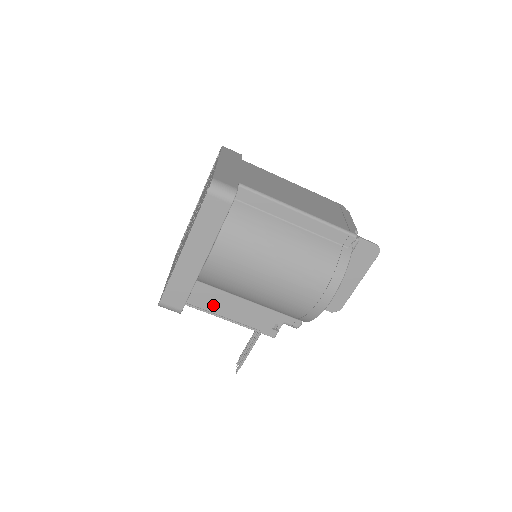
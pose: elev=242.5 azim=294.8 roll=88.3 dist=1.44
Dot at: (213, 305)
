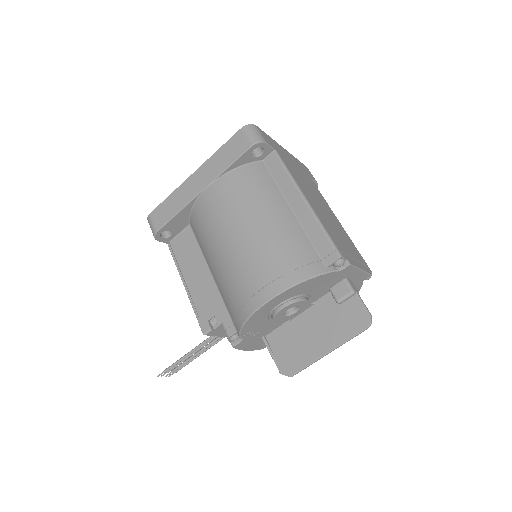
Dot at: (185, 260)
